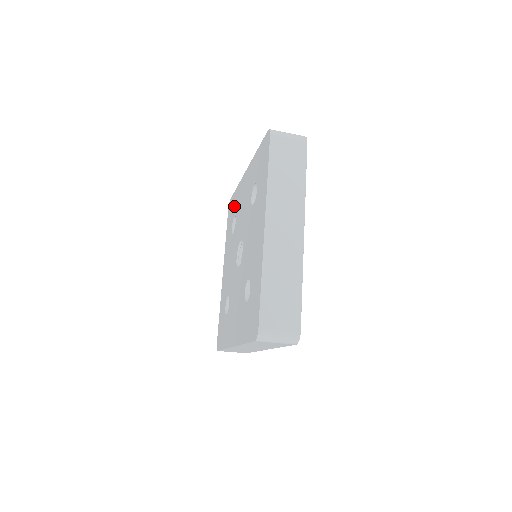
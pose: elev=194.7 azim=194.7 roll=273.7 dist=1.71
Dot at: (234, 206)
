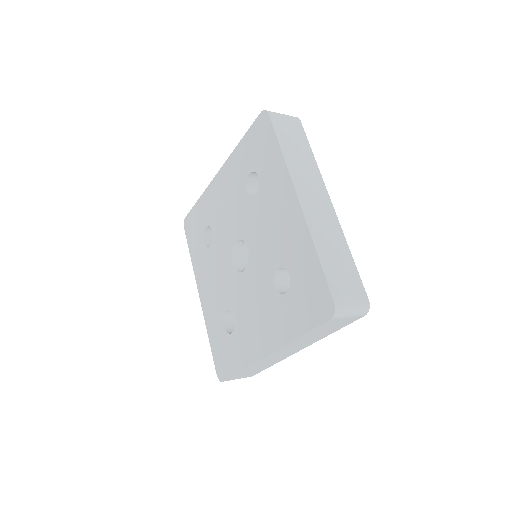
Dot at: (201, 218)
